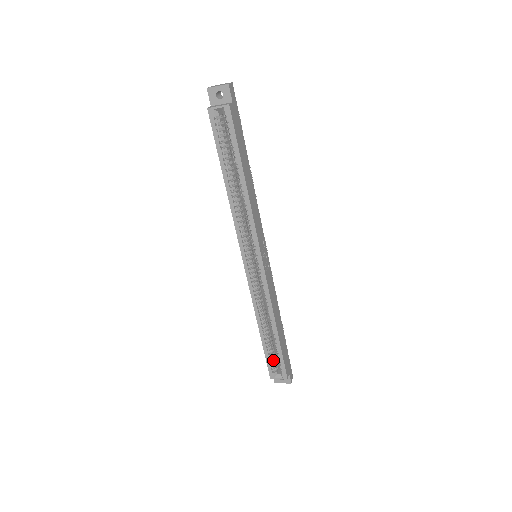
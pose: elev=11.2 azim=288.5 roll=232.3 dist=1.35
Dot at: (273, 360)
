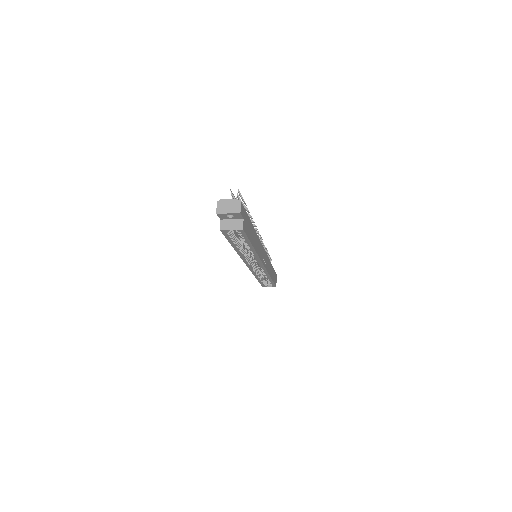
Dot at: (266, 282)
